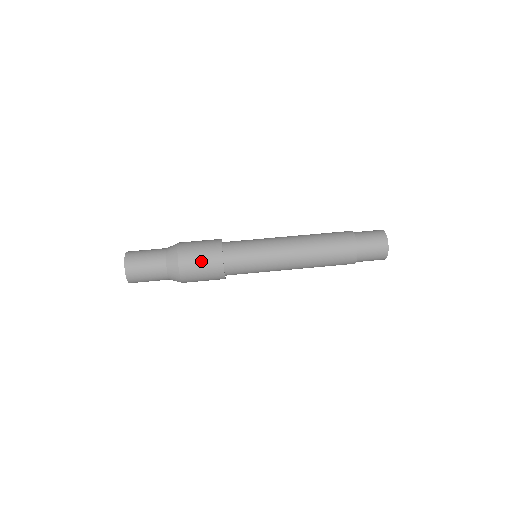
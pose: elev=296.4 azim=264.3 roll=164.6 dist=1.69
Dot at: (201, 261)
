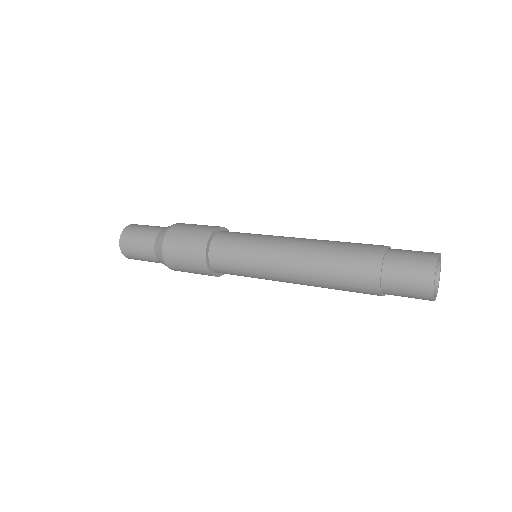
Dot at: occluded
